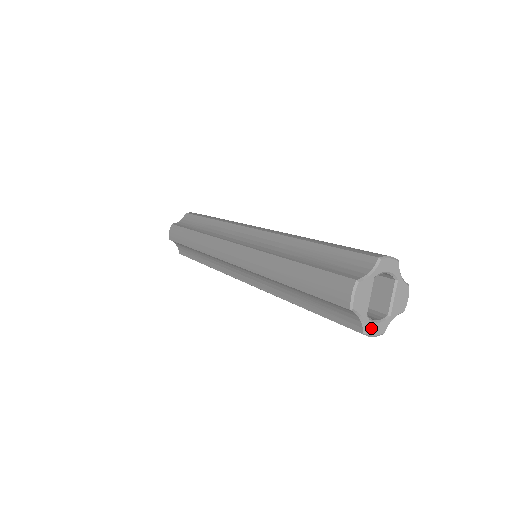
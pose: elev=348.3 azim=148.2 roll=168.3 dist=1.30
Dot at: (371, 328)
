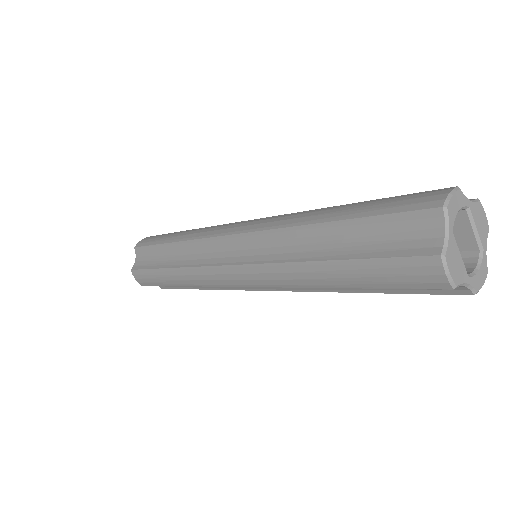
Dot at: (477, 282)
